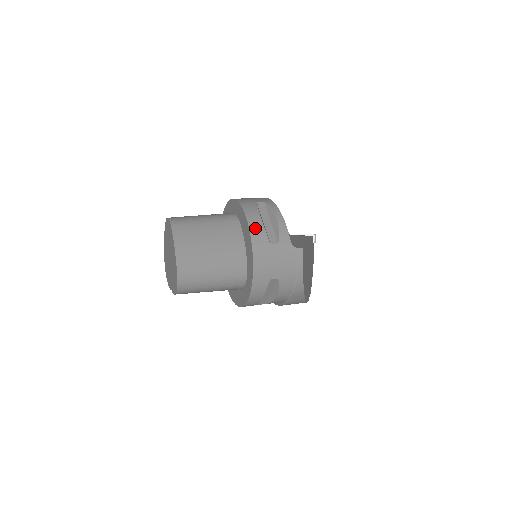
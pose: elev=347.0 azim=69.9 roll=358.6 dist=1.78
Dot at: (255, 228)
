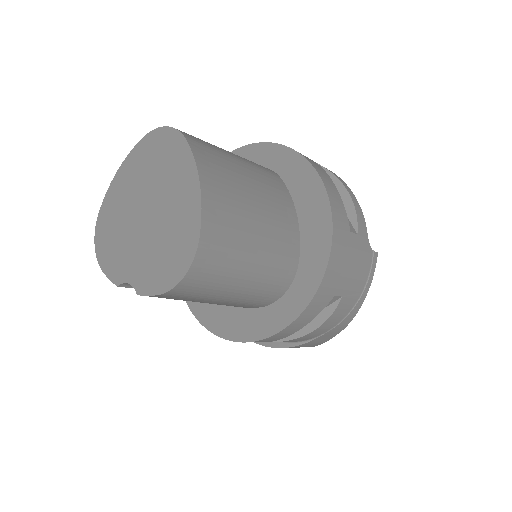
Dot at: (333, 195)
